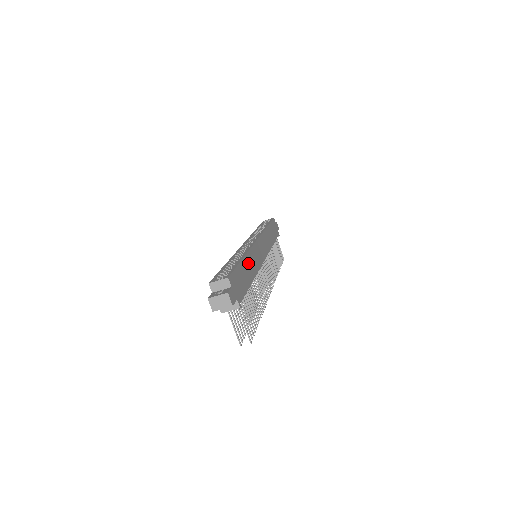
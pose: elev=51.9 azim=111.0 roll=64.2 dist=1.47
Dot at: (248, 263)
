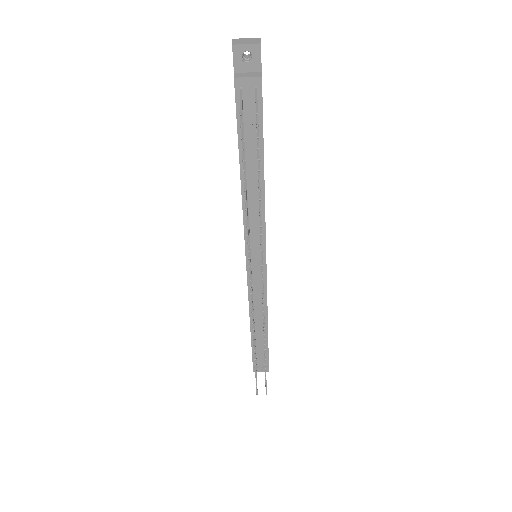
Dot at: occluded
